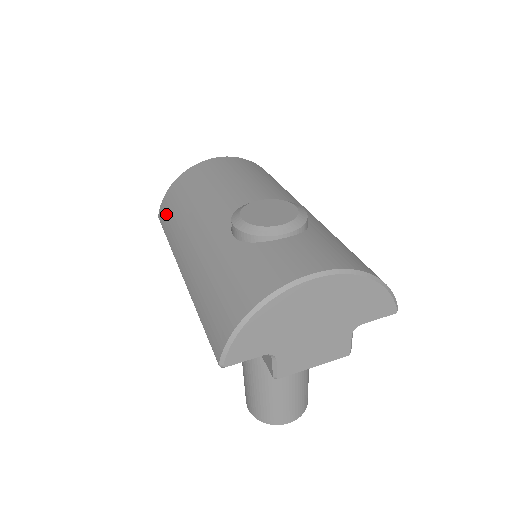
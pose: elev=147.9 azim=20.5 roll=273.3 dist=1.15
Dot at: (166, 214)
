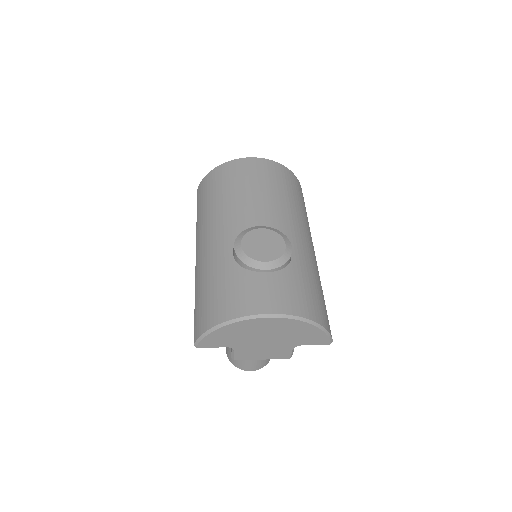
Dot at: (201, 195)
